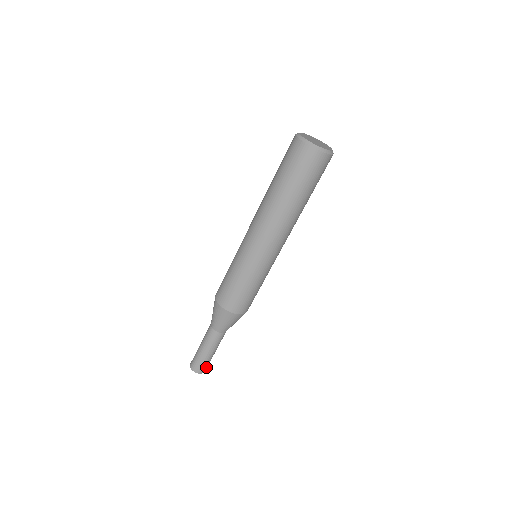
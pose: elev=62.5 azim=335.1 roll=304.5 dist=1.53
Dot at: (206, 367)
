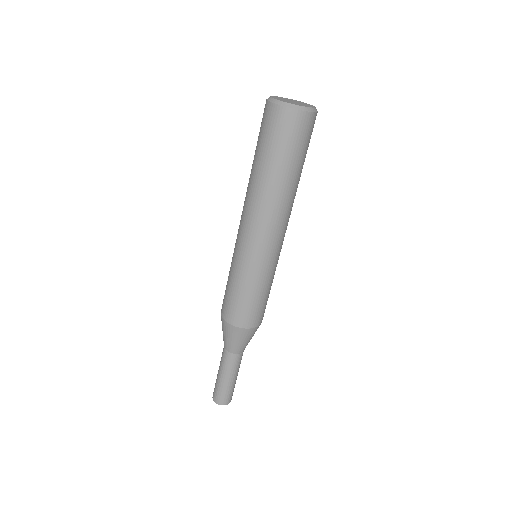
Dot at: (231, 396)
